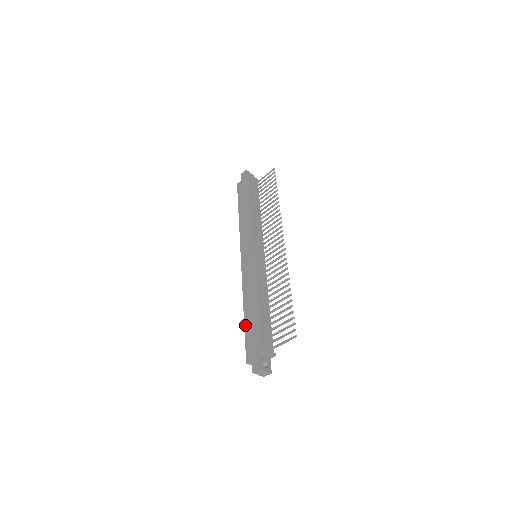
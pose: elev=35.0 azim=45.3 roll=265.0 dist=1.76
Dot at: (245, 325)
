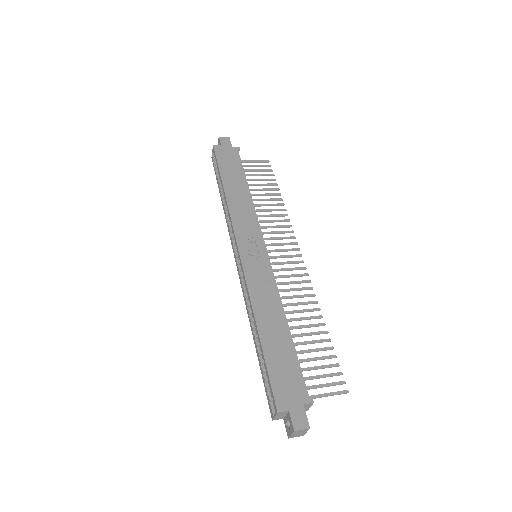
Dot at: (265, 351)
